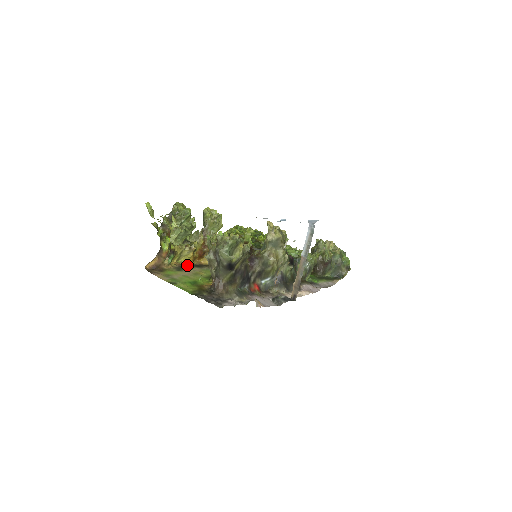
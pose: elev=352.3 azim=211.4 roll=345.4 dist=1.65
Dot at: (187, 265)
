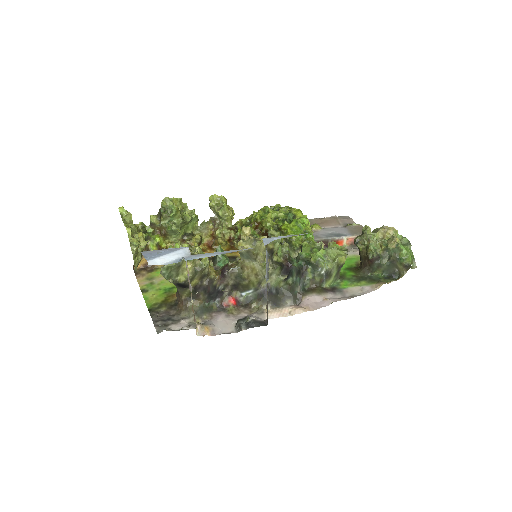
Dot at: occluded
